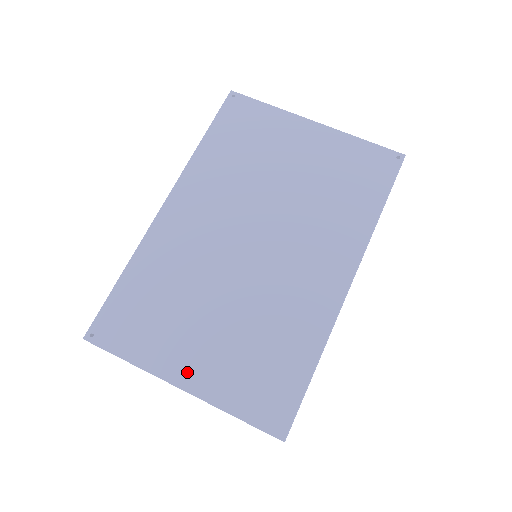
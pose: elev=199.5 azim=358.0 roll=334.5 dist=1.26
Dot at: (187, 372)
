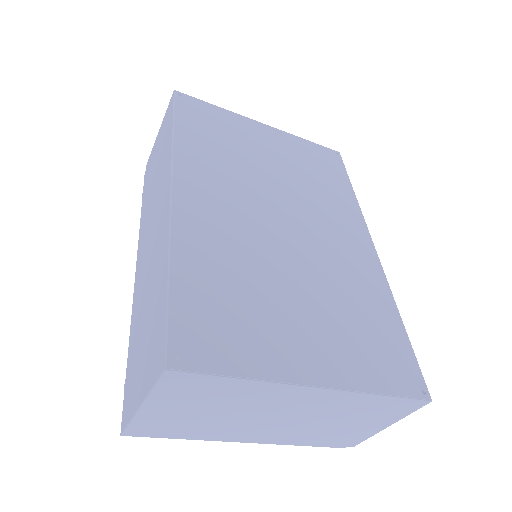
Dot at: (313, 366)
